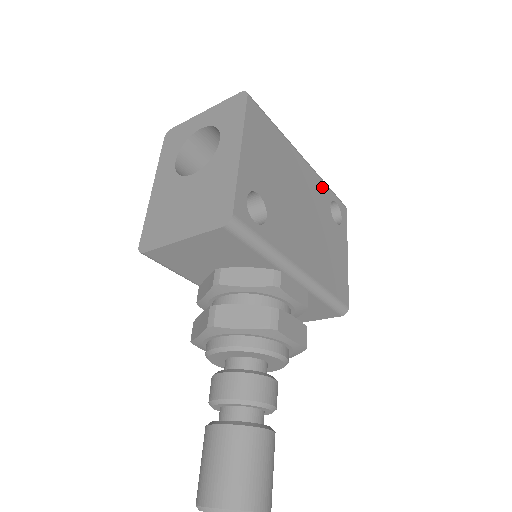
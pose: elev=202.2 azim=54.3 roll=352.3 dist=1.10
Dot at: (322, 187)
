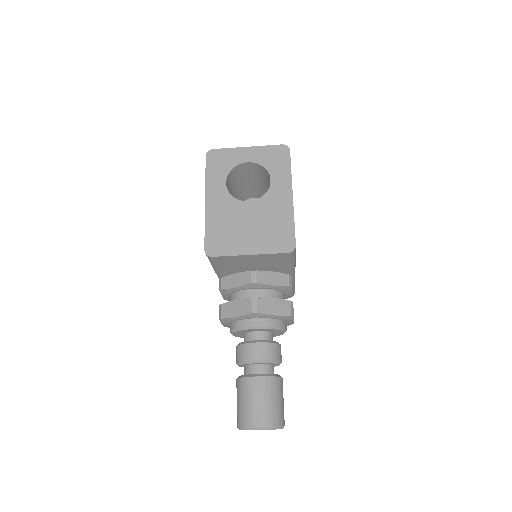
Dot at: occluded
